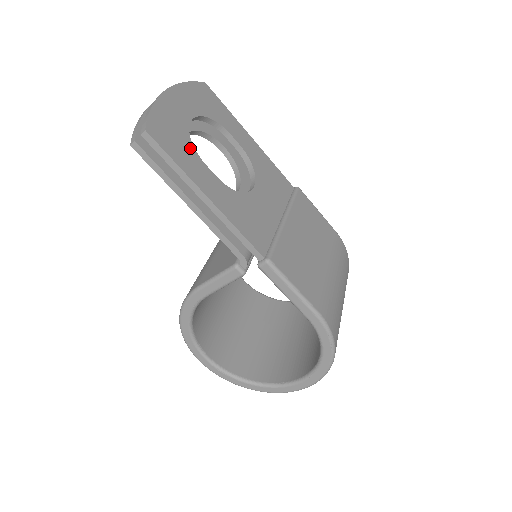
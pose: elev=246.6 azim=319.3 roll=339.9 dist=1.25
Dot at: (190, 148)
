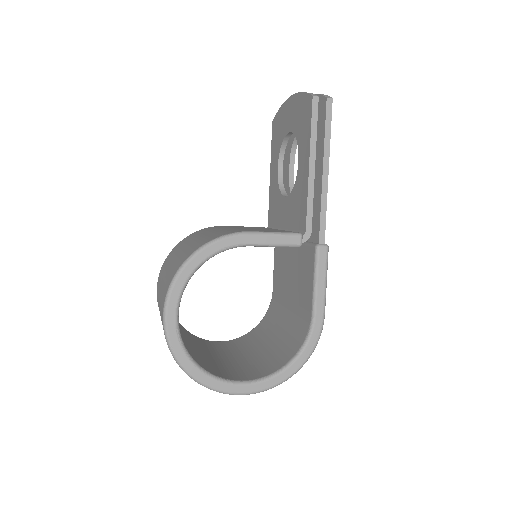
Dot at: occluded
